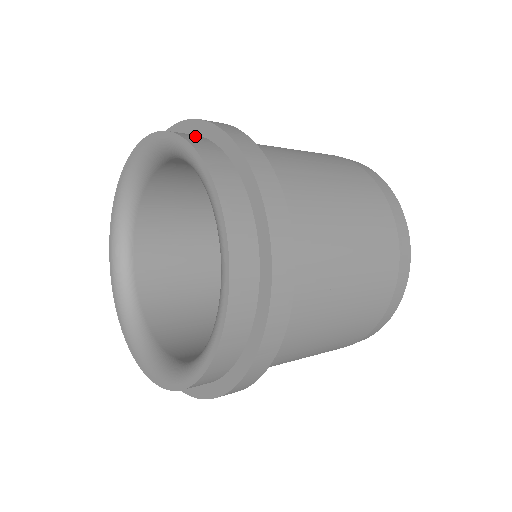
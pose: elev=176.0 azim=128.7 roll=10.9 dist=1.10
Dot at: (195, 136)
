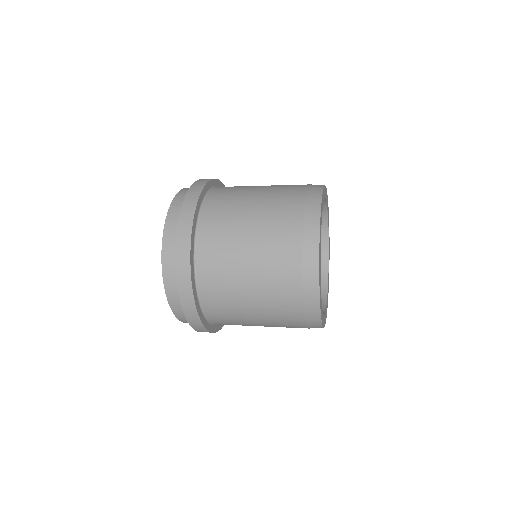
Dot at: occluded
